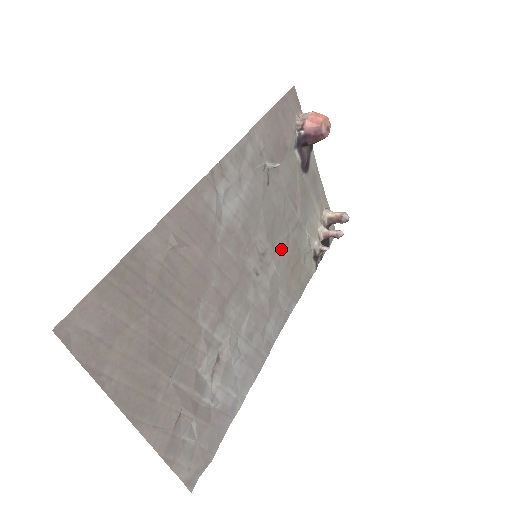
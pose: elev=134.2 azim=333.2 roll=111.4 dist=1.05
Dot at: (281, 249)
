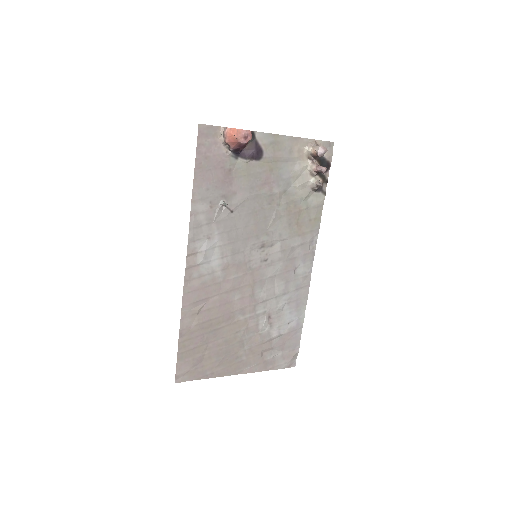
Dot at: (276, 226)
